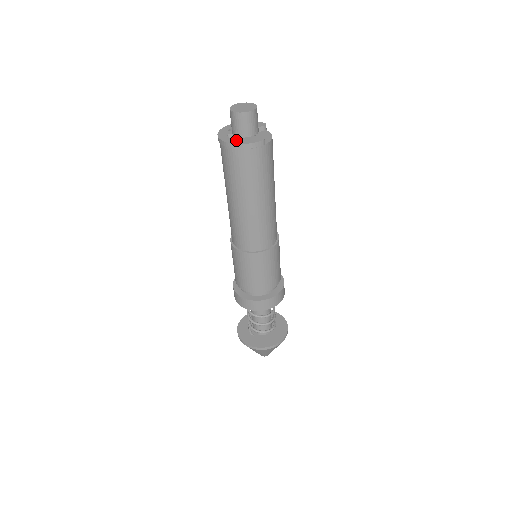
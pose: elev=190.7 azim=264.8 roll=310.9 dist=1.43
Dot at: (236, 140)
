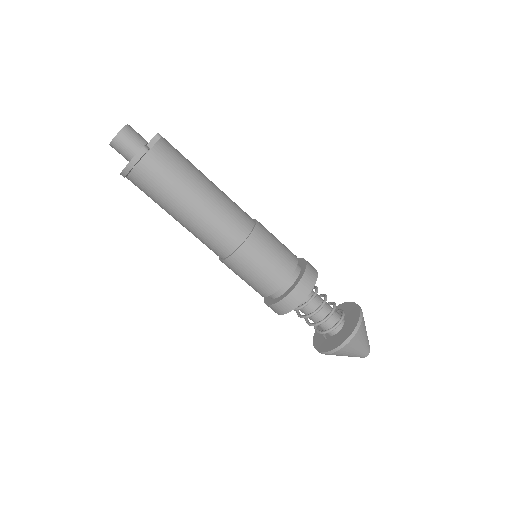
Dot at: occluded
